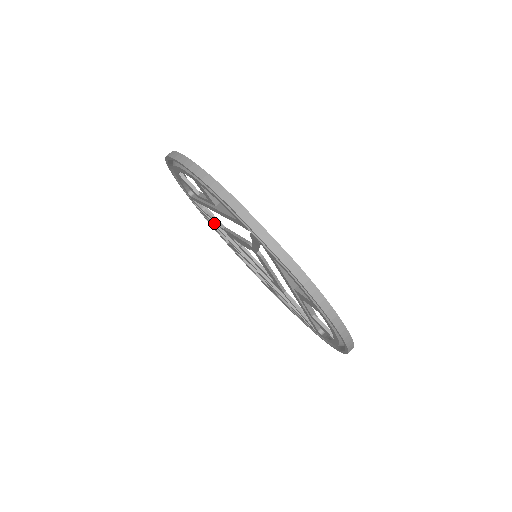
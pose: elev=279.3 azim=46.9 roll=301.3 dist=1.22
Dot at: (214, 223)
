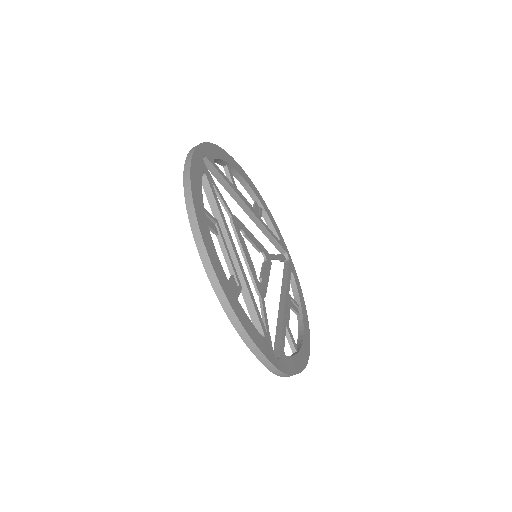
Dot at: (216, 178)
